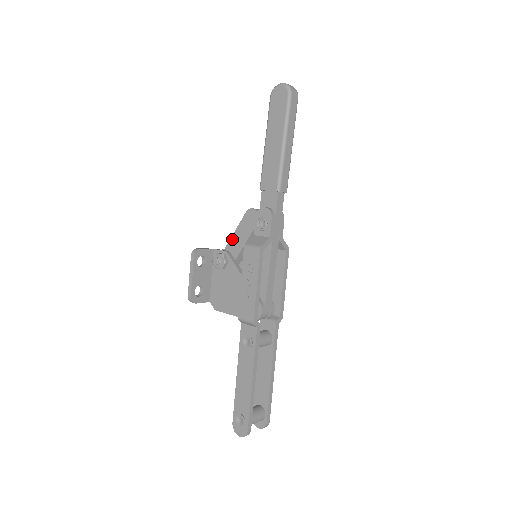
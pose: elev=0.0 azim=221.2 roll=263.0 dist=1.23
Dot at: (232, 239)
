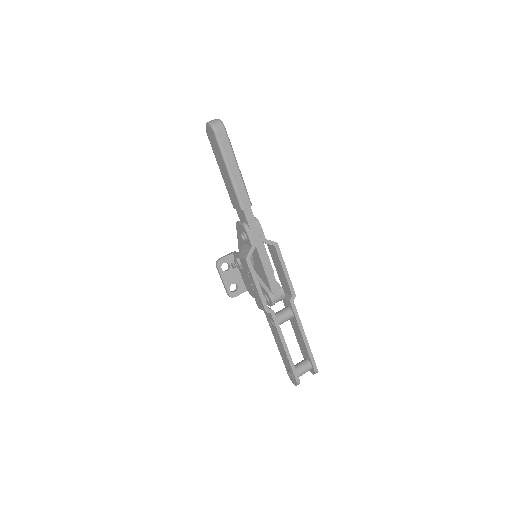
Dot at: (239, 245)
